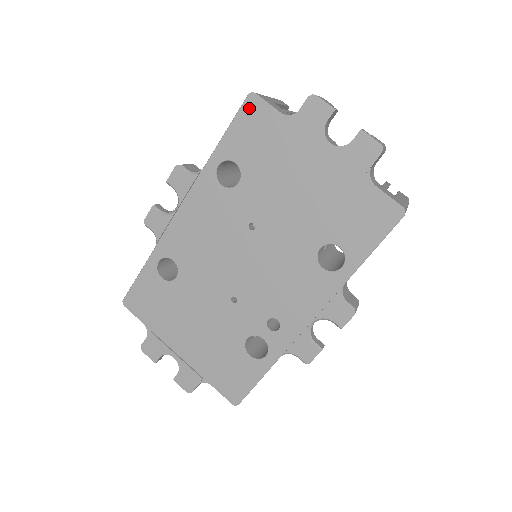
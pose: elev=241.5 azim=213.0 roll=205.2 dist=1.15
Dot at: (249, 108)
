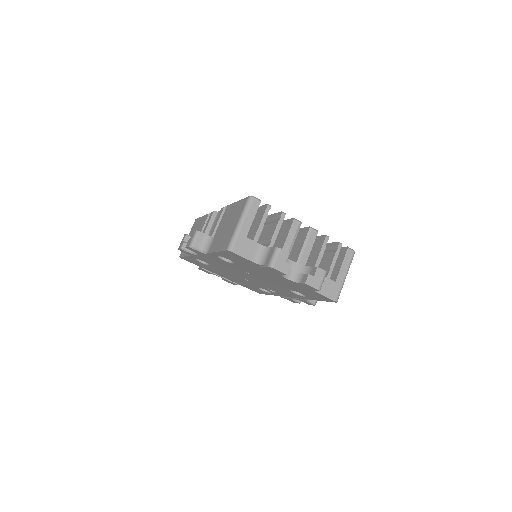
Dot at: (229, 253)
